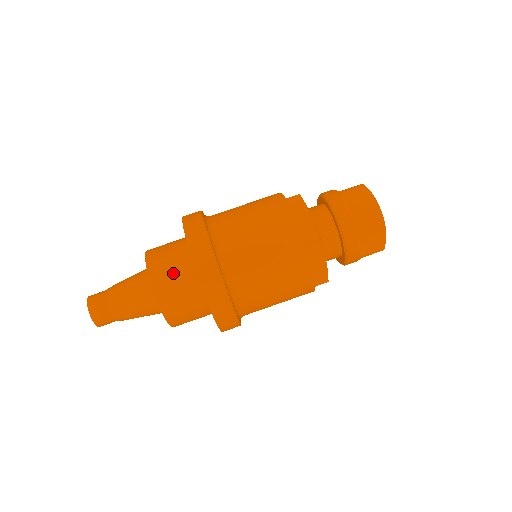
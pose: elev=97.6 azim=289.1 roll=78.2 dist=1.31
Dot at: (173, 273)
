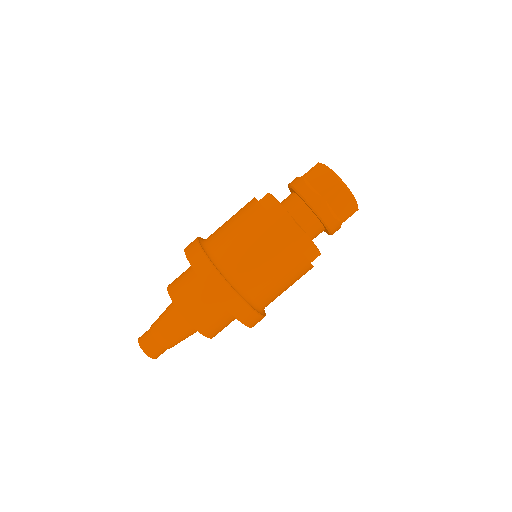
Dot at: (192, 296)
